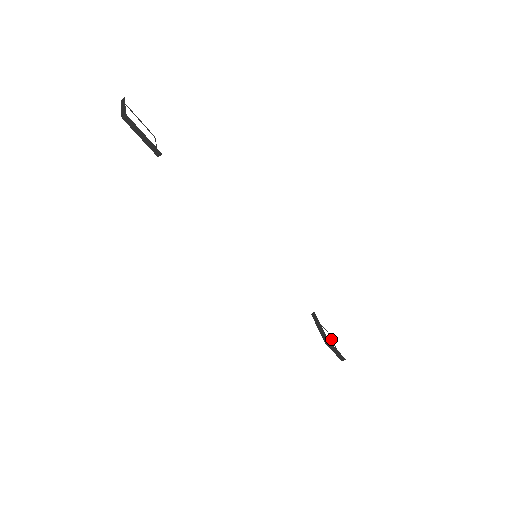
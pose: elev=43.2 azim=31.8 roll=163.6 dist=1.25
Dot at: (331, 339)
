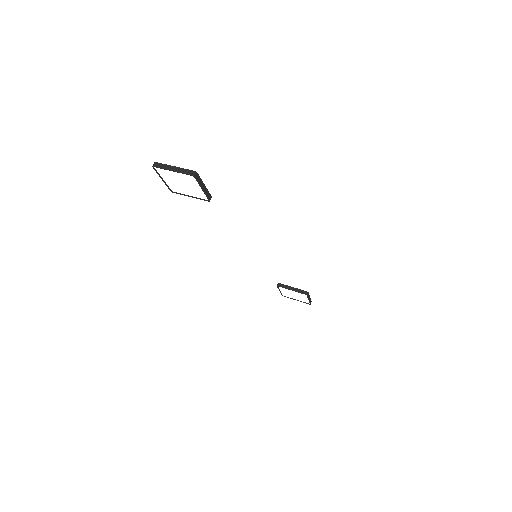
Dot at: occluded
